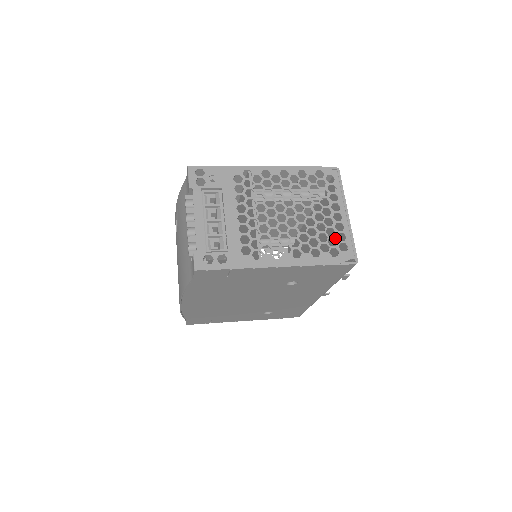
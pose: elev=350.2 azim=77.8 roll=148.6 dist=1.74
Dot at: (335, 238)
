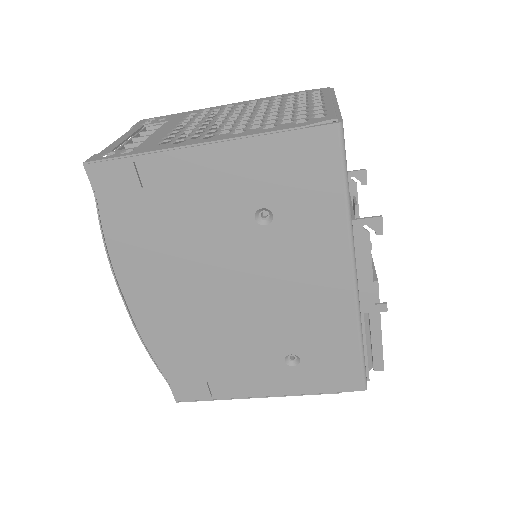
Dot at: (307, 114)
